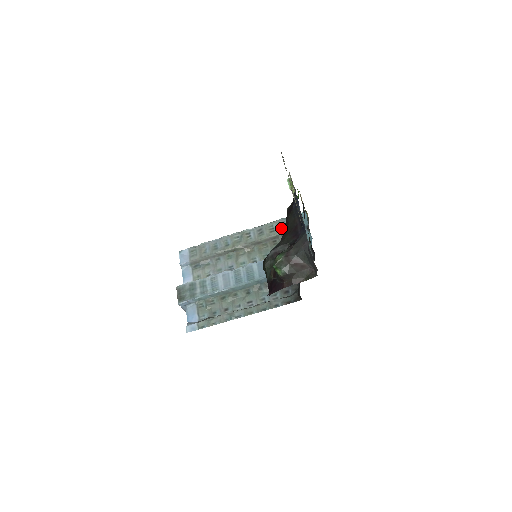
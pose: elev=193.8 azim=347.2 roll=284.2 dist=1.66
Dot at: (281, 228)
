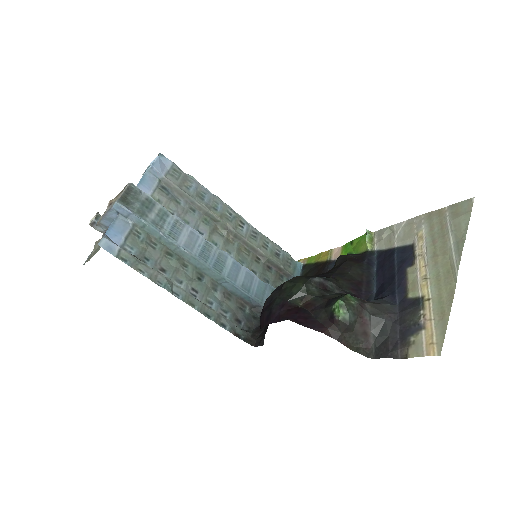
Dot at: (274, 254)
